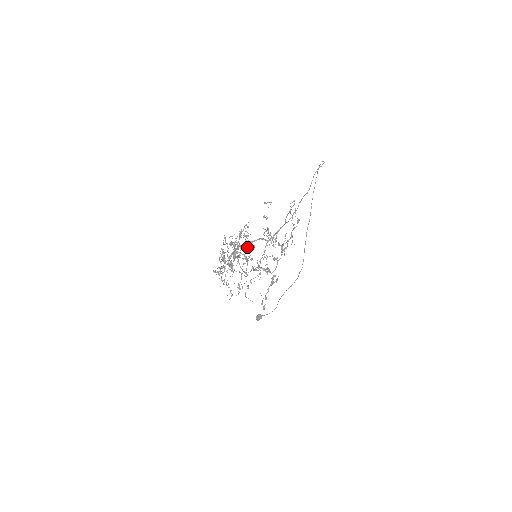
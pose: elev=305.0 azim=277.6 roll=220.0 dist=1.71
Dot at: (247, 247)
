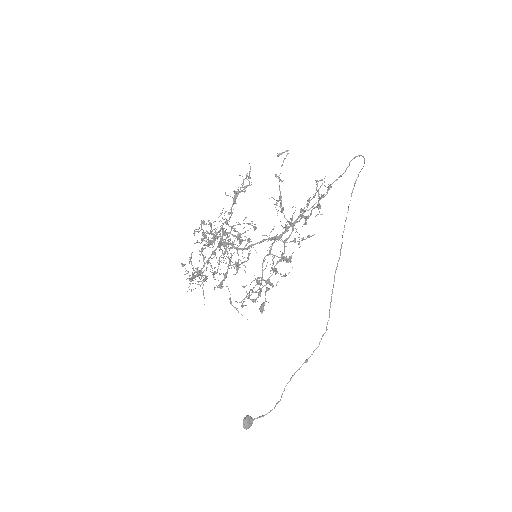
Dot at: occluded
